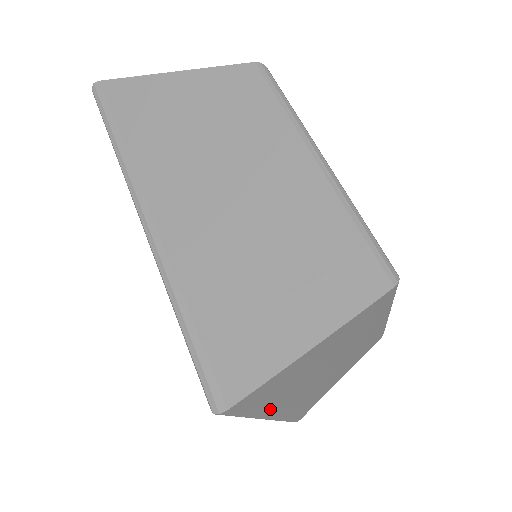
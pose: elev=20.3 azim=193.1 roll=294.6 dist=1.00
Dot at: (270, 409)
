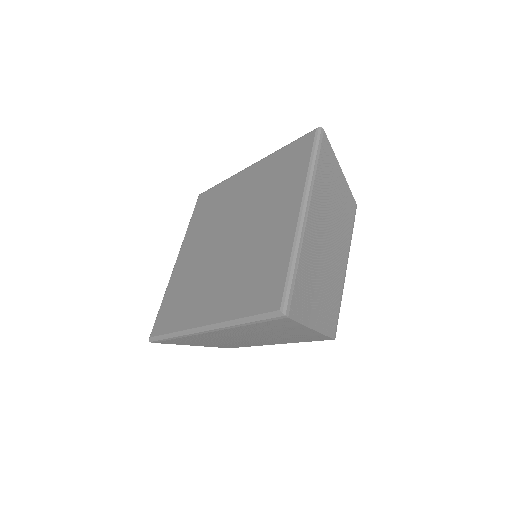
Dot at: (236, 328)
